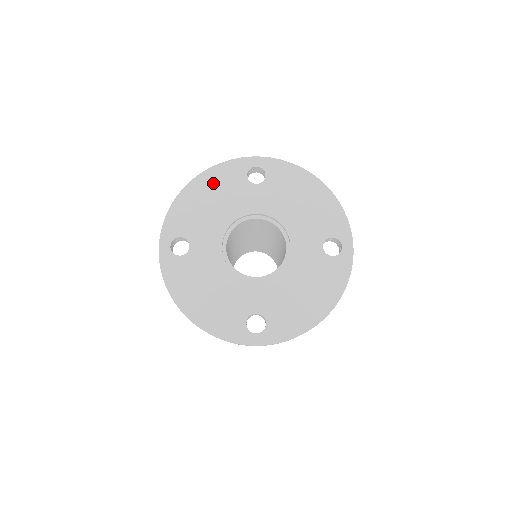
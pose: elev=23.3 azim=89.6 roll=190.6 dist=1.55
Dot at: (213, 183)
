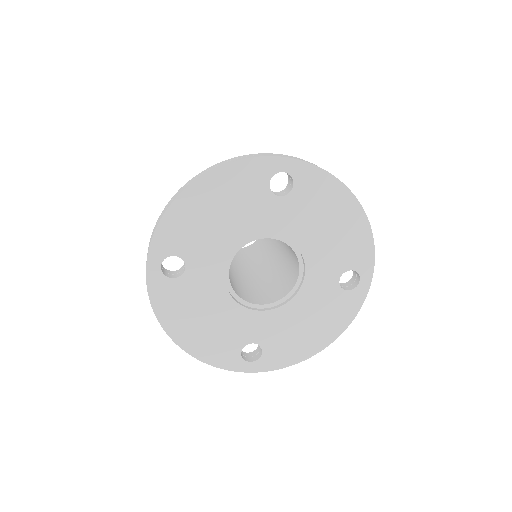
Dot at: (223, 189)
